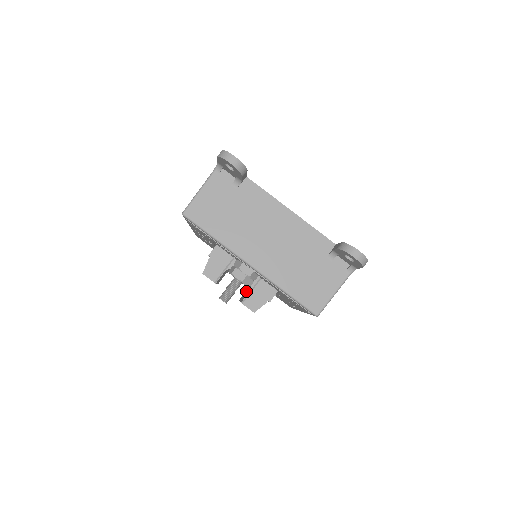
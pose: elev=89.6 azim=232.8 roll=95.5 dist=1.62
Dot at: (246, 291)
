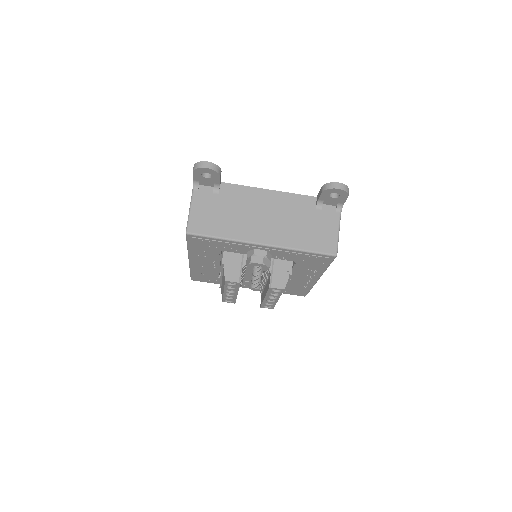
Dot at: (263, 292)
